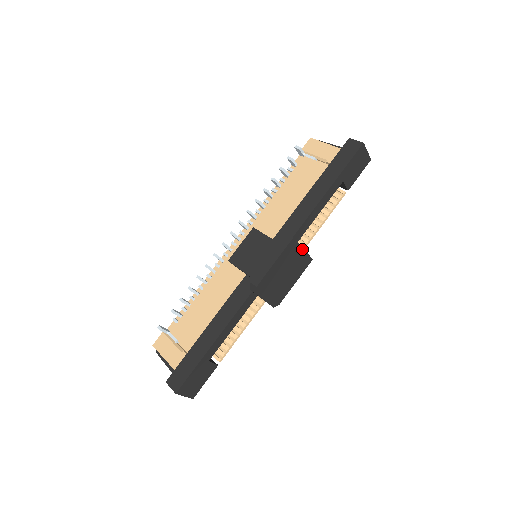
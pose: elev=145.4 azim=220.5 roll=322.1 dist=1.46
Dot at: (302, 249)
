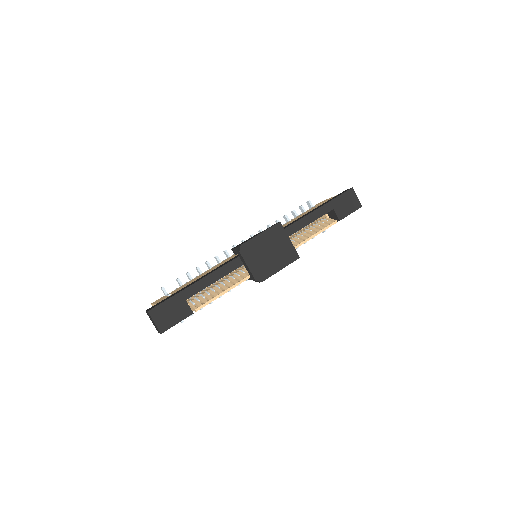
Dot at: (289, 239)
